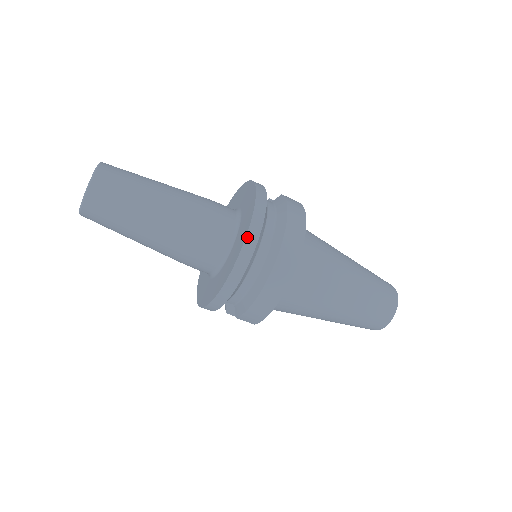
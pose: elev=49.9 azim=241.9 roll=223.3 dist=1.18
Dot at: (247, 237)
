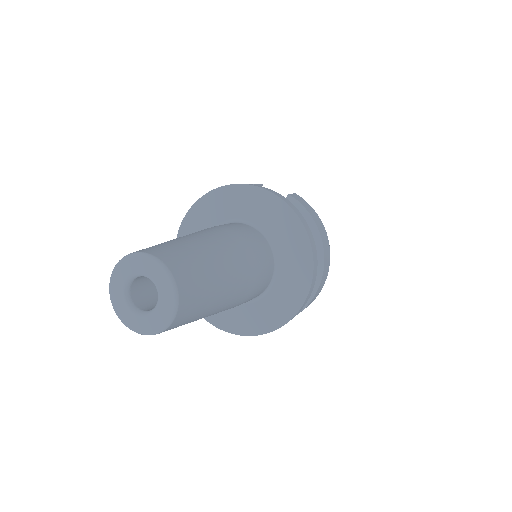
Dot at: (312, 282)
